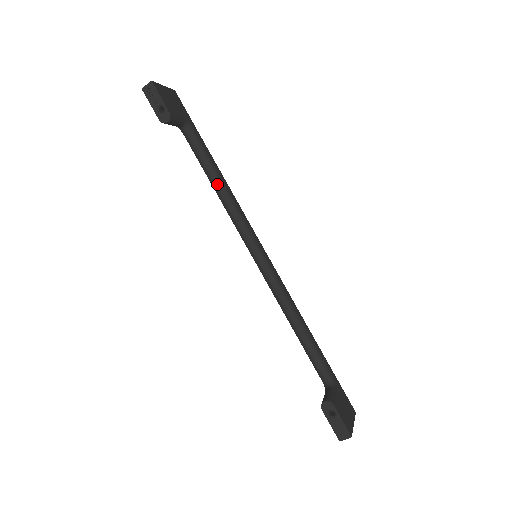
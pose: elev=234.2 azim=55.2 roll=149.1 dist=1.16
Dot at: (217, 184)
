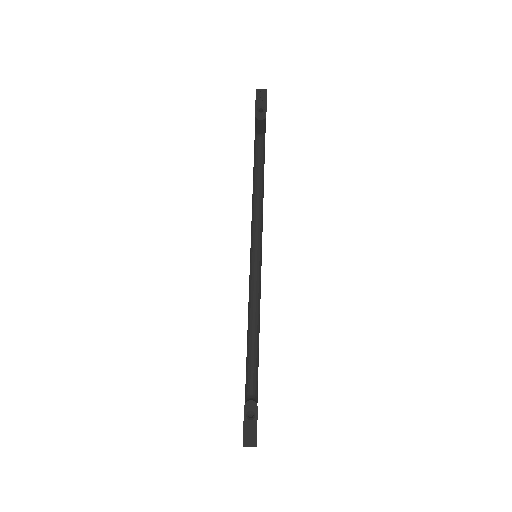
Dot at: (259, 188)
